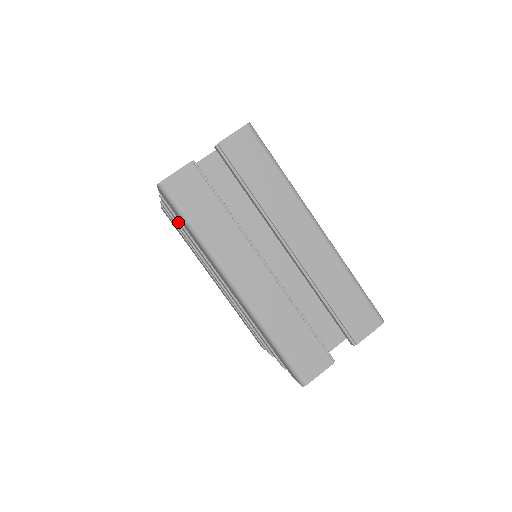
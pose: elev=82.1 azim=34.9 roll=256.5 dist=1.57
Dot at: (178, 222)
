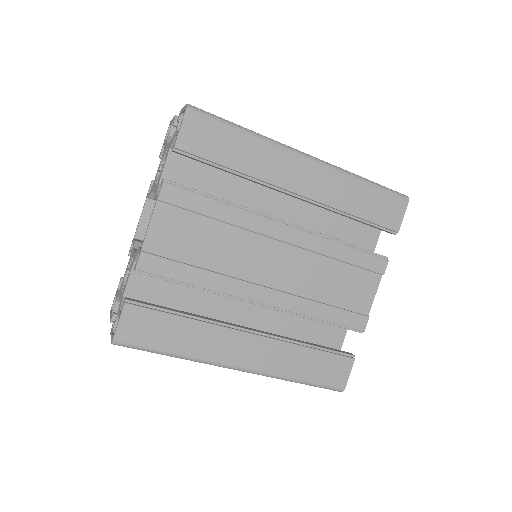
Dot at: occluded
